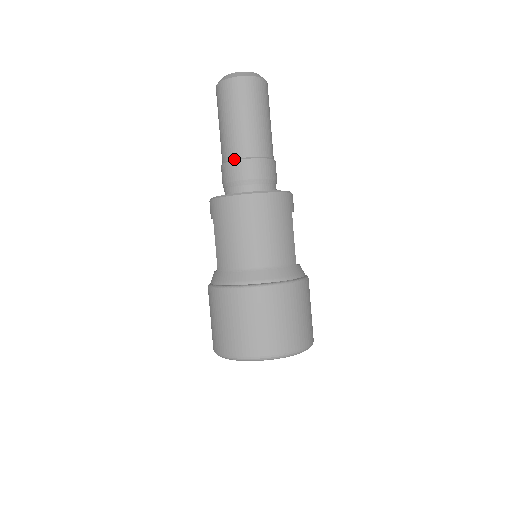
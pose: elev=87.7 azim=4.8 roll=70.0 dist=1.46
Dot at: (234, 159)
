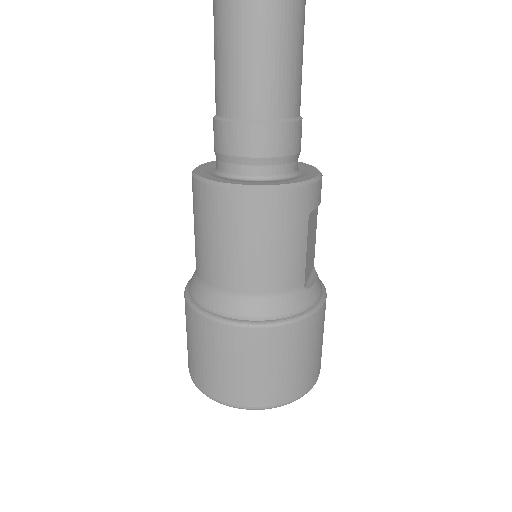
Dot at: (225, 118)
